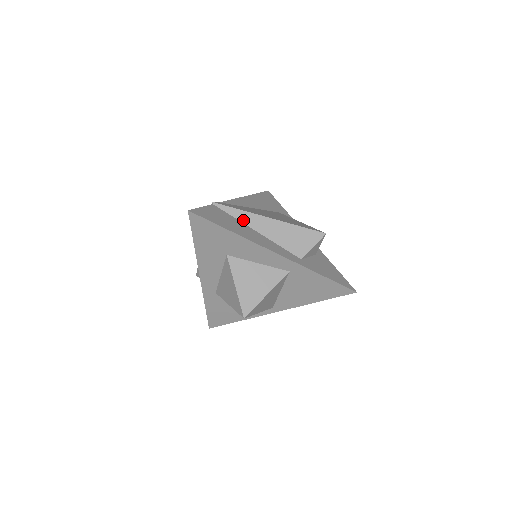
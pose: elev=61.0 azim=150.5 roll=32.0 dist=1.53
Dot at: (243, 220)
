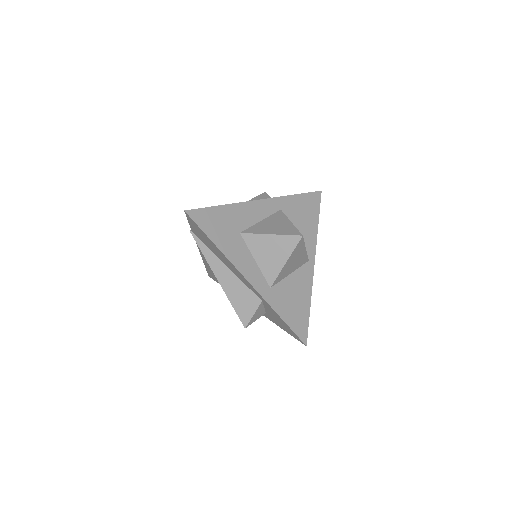
Dot at: occluded
